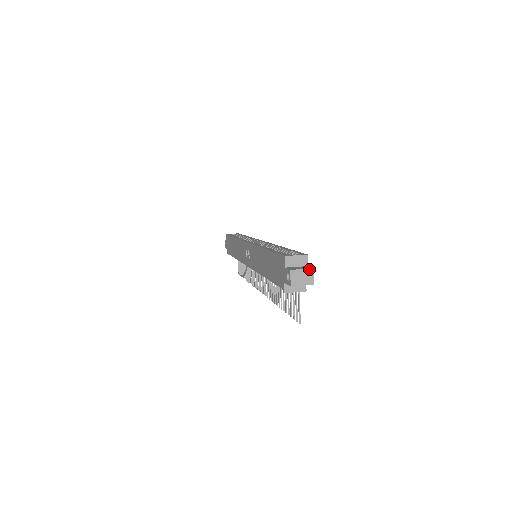
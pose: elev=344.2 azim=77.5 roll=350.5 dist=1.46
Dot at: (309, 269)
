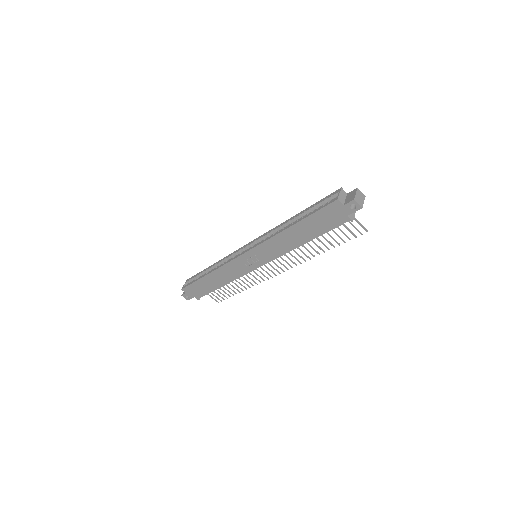
Dot at: (357, 190)
